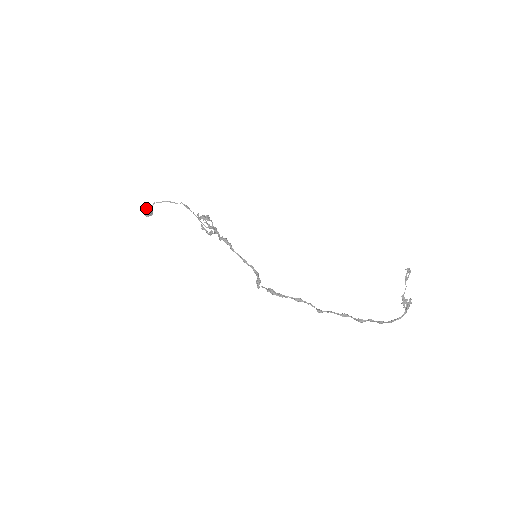
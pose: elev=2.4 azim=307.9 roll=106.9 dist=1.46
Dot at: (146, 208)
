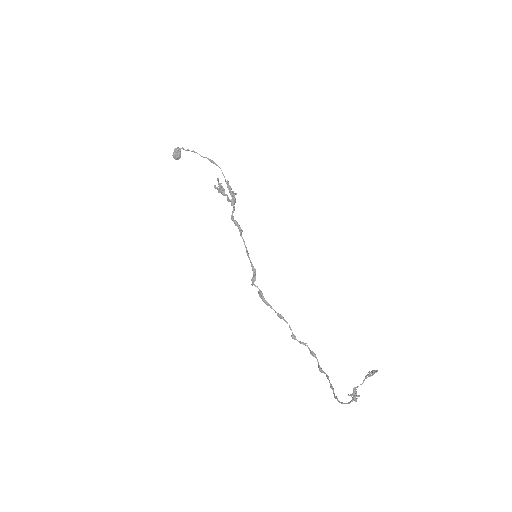
Dot at: (174, 149)
